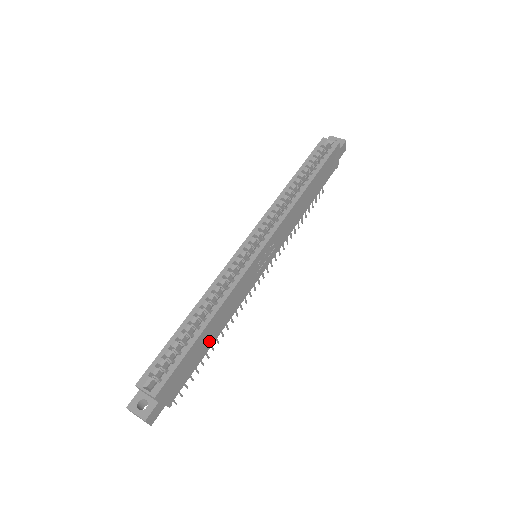
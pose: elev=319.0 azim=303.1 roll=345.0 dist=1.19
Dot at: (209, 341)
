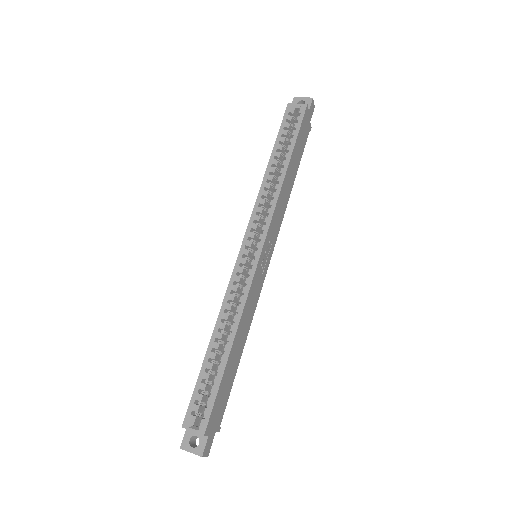
Dot at: (237, 358)
